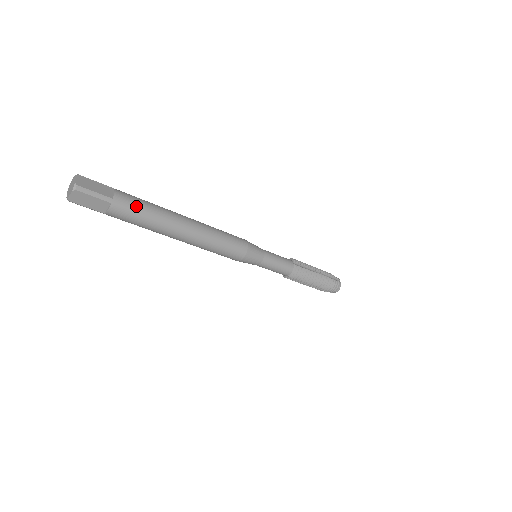
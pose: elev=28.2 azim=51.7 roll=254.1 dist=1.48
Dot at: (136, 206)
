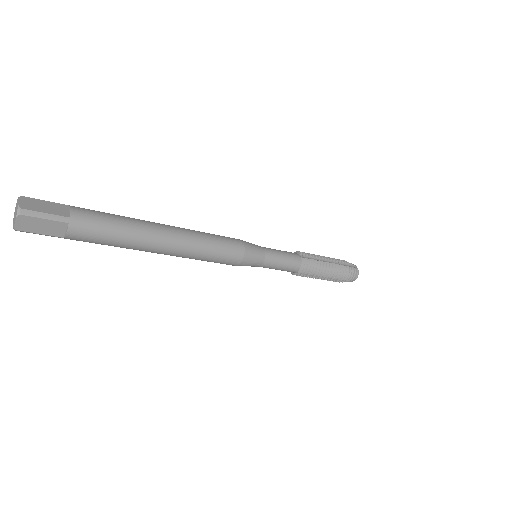
Dot at: (101, 222)
